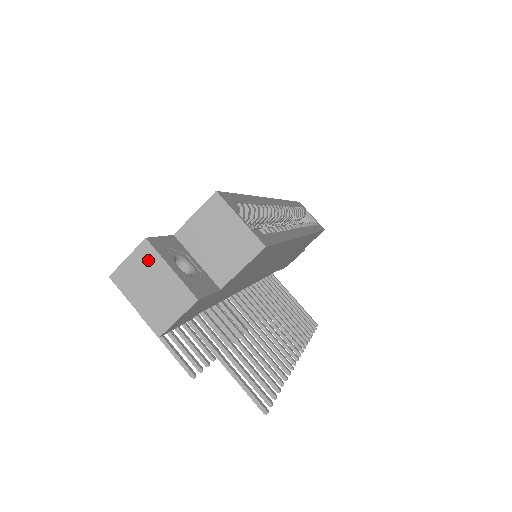
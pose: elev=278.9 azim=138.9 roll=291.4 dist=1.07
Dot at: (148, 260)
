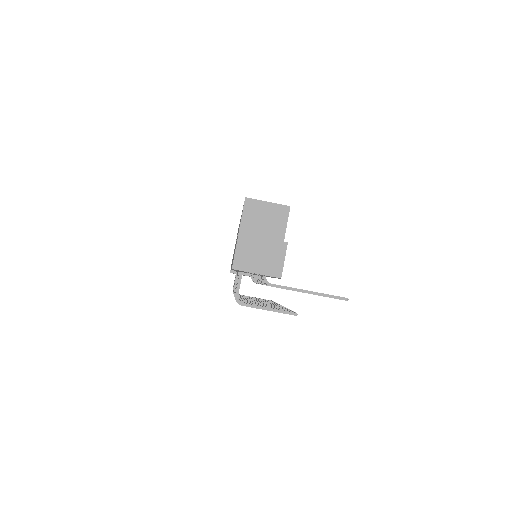
Dot at: (248, 243)
